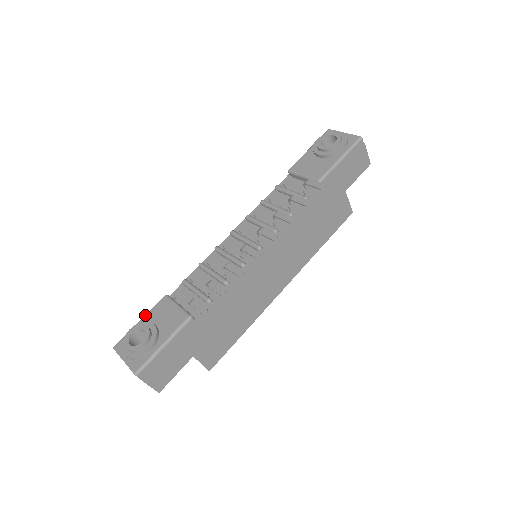
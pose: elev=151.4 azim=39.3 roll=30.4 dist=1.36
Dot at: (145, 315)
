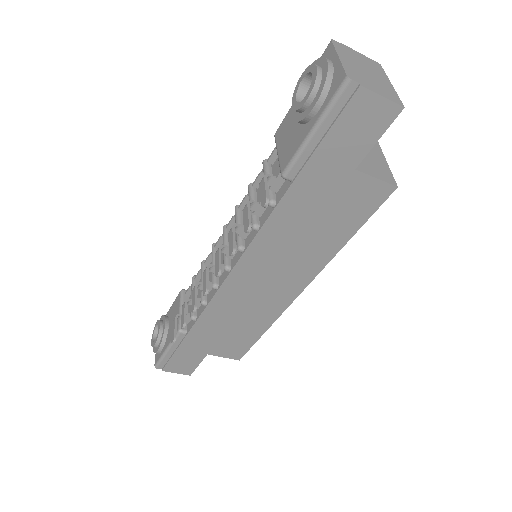
Dot at: (171, 306)
